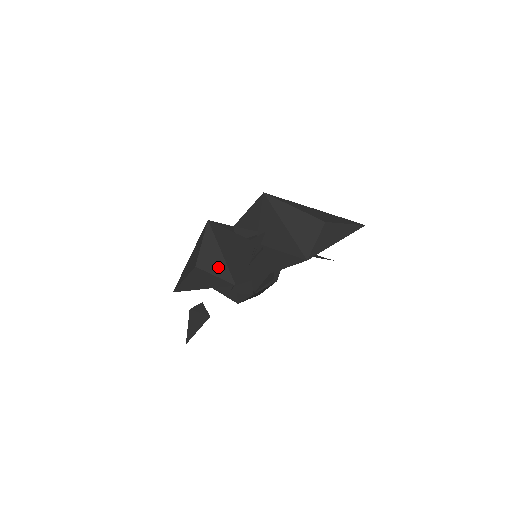
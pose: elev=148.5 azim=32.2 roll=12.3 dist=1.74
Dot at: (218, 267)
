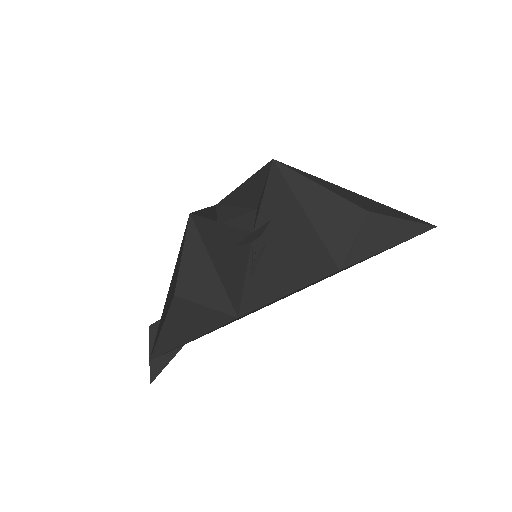
Dot at: (210, 292)
